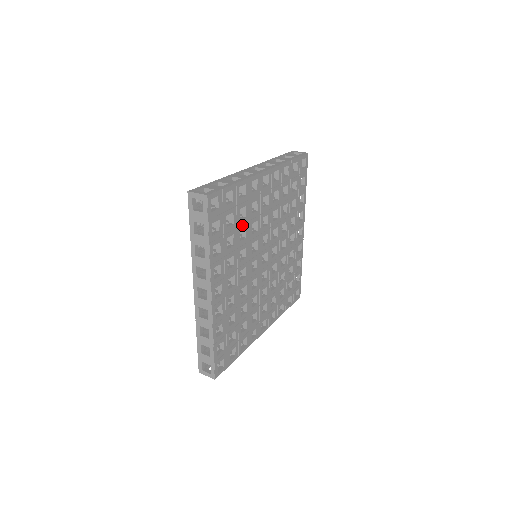
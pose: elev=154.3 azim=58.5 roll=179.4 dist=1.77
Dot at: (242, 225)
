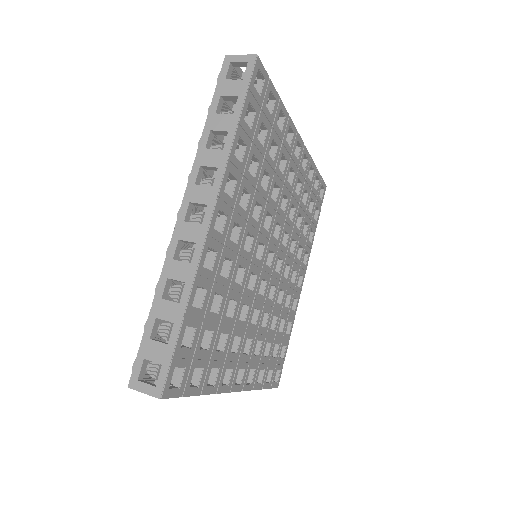
Dot at: (224, 308)
